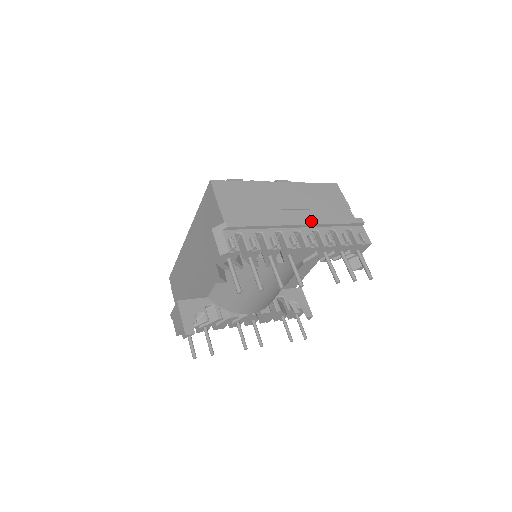
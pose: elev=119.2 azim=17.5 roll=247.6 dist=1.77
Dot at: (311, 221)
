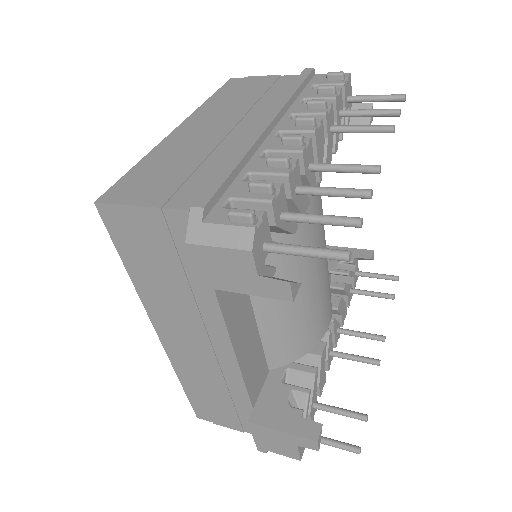
Dot at: (272, 112)
